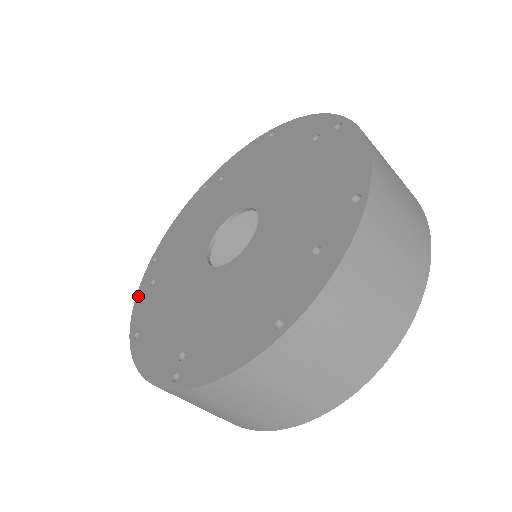
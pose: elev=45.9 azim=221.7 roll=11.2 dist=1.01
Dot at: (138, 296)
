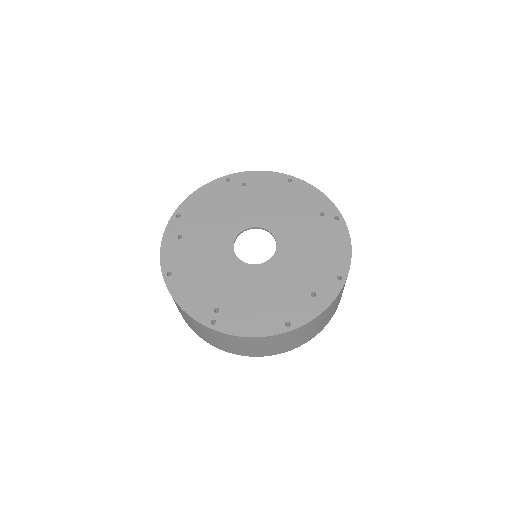
Dot at: (165, 240)
